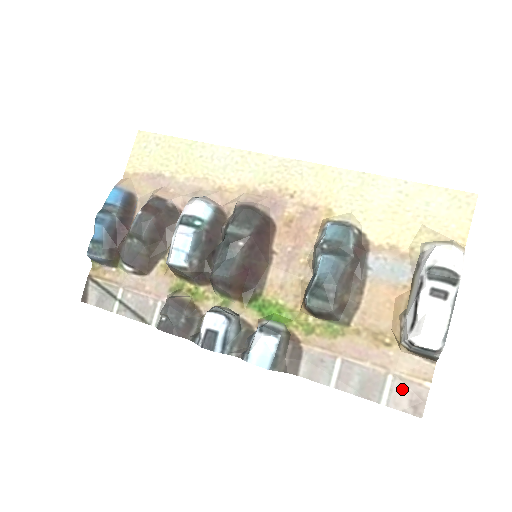
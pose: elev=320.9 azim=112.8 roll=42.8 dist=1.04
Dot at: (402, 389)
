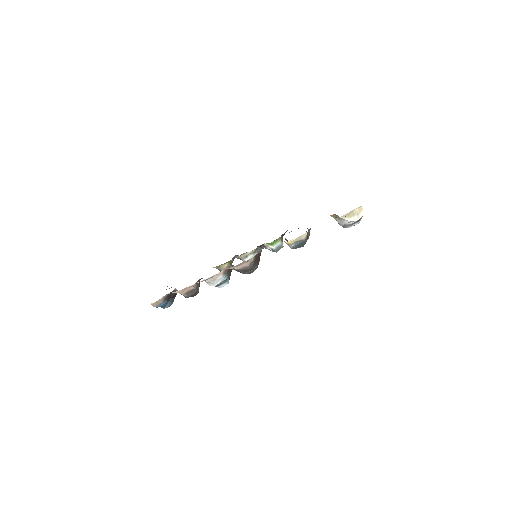
Dot at: occluded
